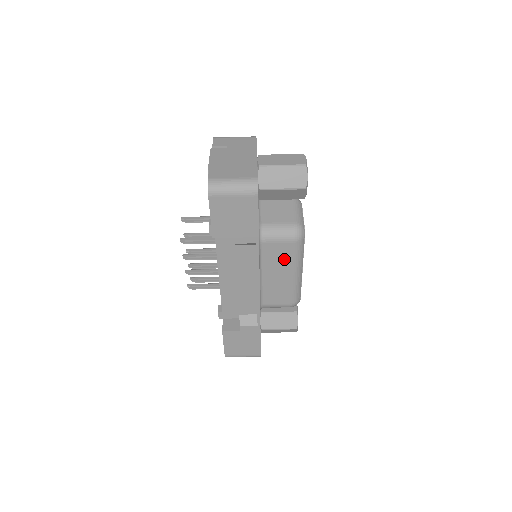
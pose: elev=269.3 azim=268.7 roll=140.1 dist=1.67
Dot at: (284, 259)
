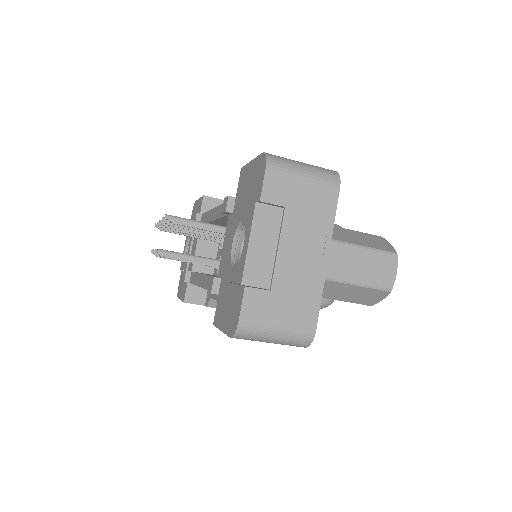
Dot at: occluded
